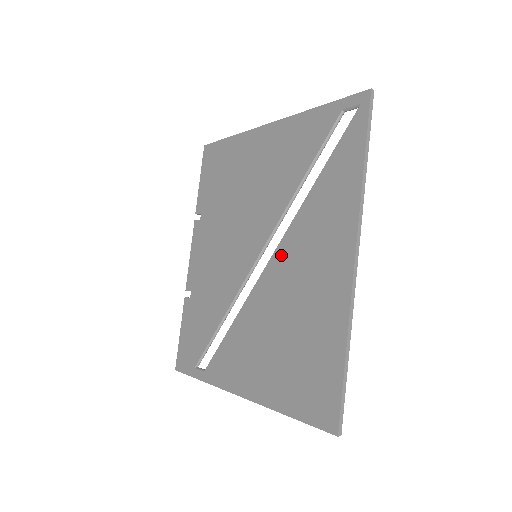
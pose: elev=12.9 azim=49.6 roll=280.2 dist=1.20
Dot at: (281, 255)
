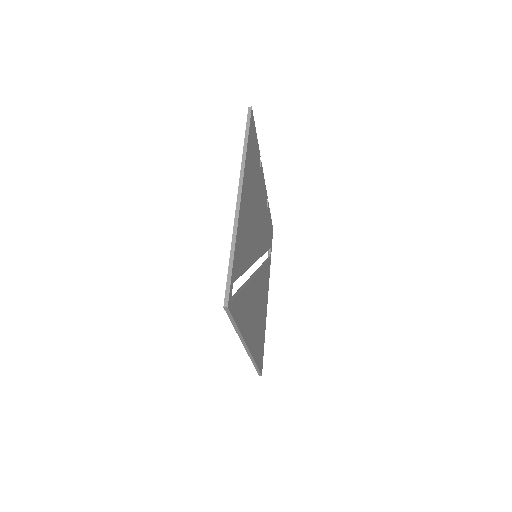
Dot at: occluded
